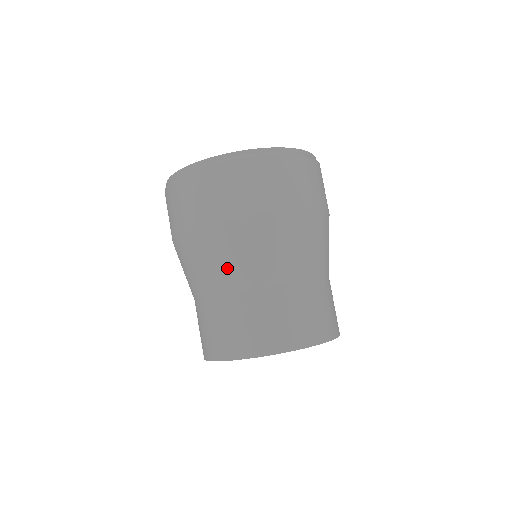
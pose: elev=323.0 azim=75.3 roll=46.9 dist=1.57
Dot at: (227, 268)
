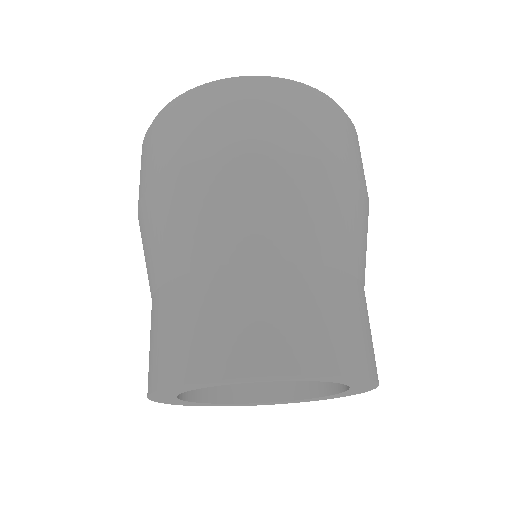
Dot at: (217, 225)
